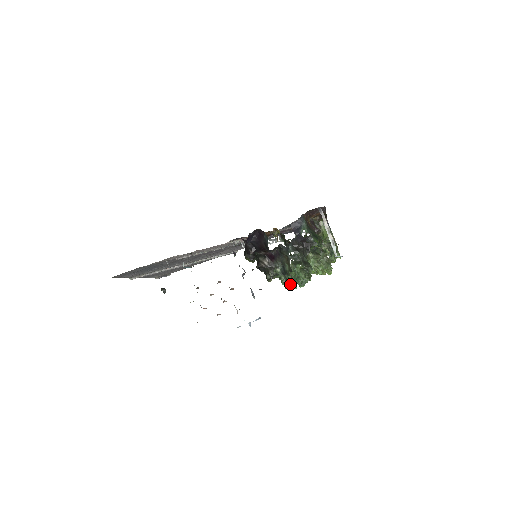
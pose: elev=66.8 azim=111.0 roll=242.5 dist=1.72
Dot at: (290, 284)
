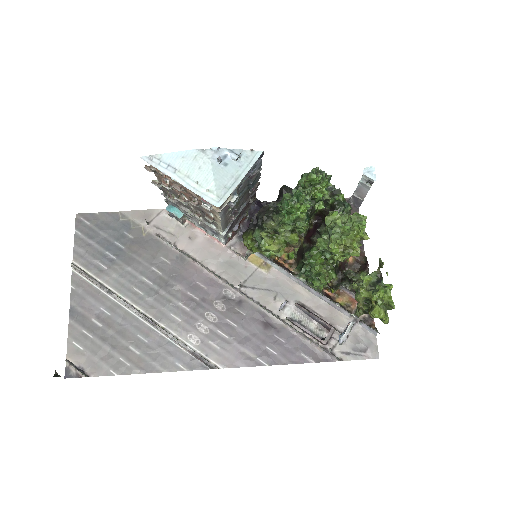
Dot at: (296, 193)
